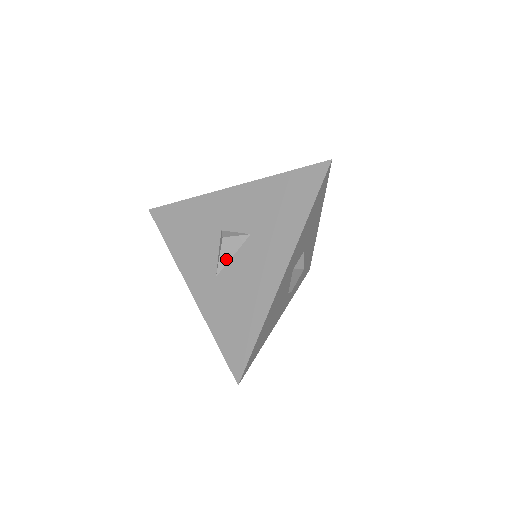
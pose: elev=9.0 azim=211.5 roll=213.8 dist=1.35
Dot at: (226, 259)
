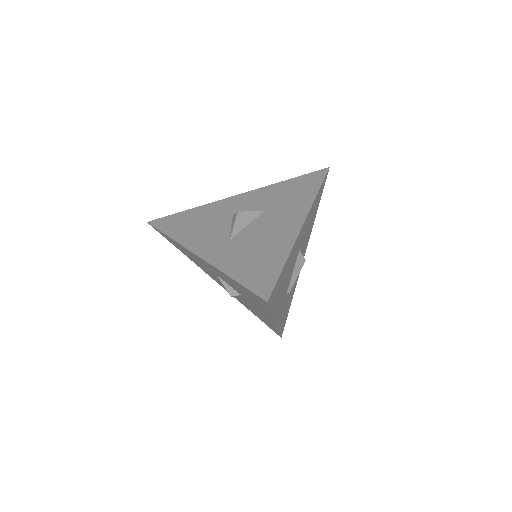
Dot at: (240, 227)
